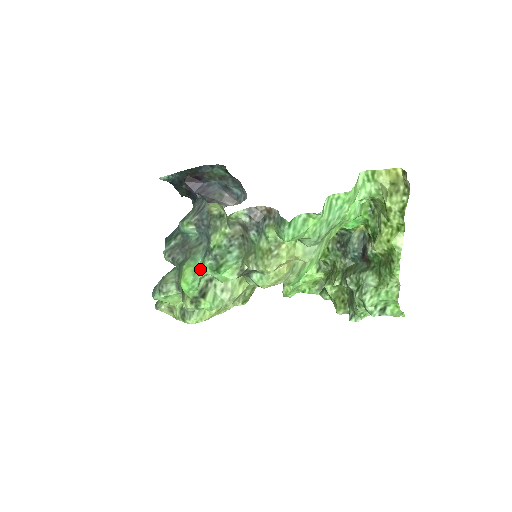
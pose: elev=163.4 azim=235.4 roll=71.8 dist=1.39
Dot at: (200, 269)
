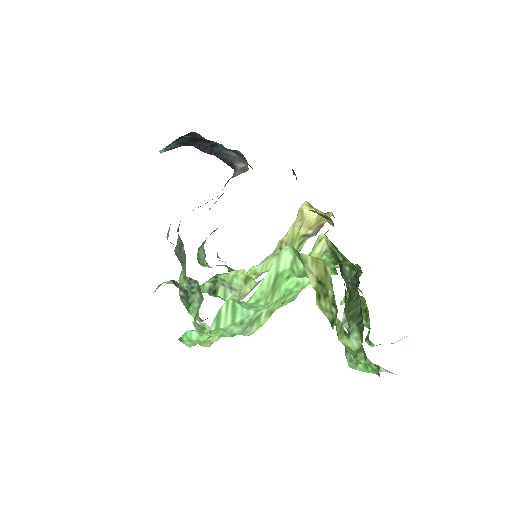
Dot at: occluded
